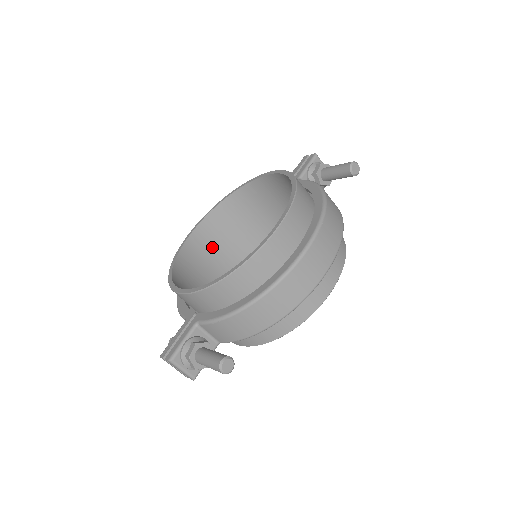
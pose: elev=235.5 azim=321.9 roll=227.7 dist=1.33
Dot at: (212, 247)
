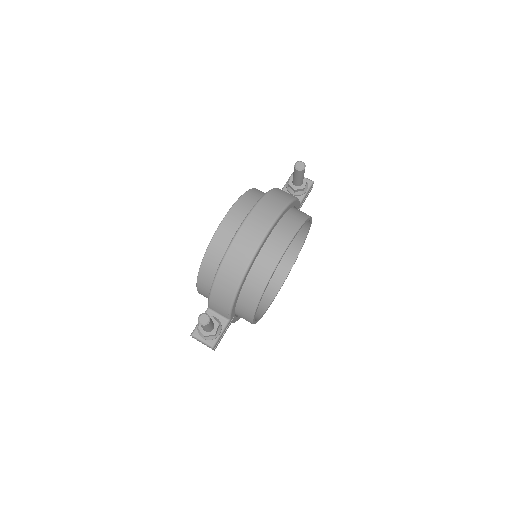
Dot at: occluded
